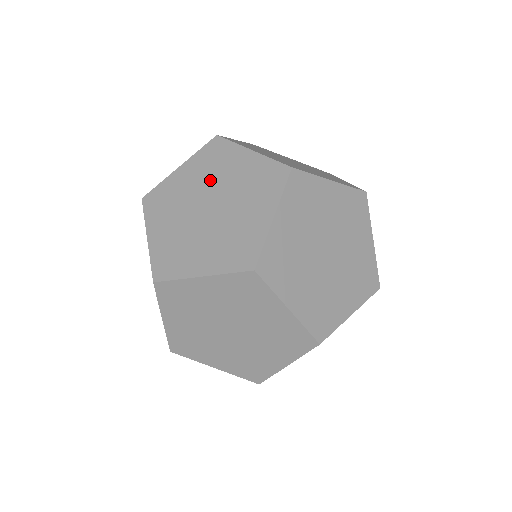
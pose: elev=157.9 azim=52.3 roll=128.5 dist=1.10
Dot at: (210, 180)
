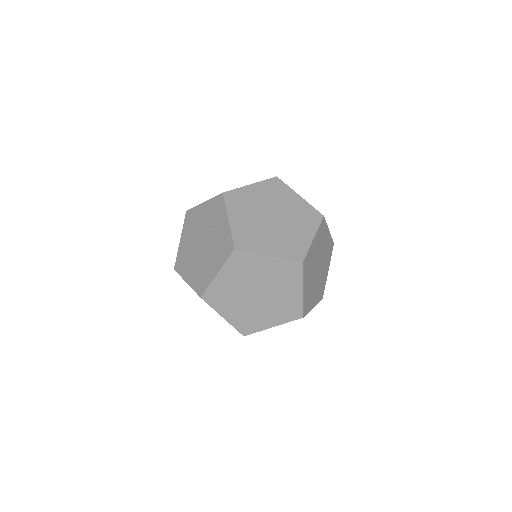
Dot at: (248, 279)
